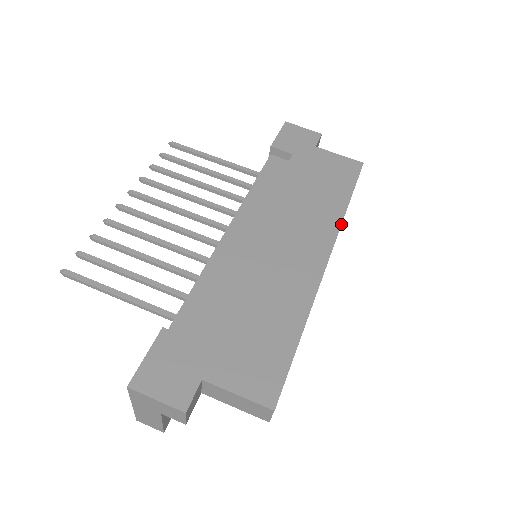
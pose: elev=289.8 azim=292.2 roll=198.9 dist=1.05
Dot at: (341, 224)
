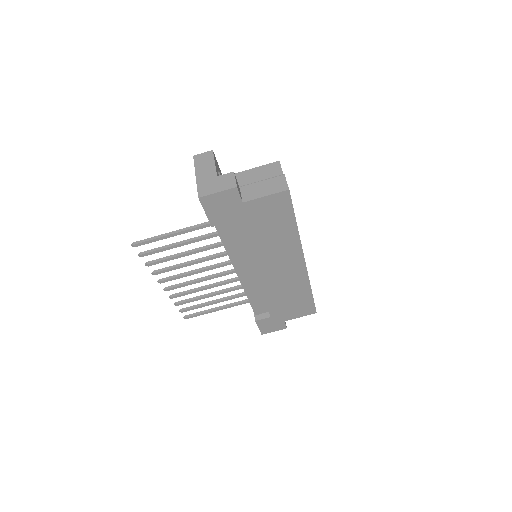
Dot at: occluded
